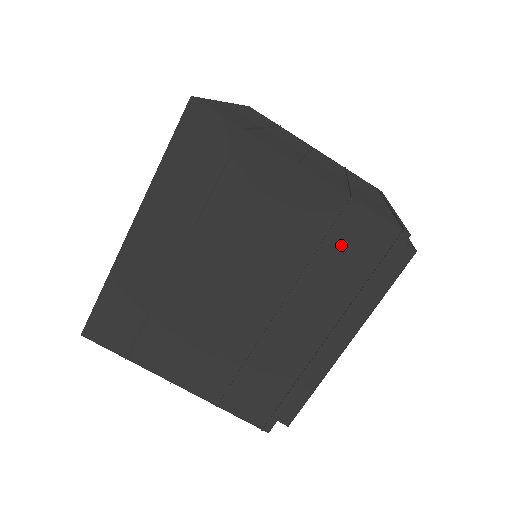
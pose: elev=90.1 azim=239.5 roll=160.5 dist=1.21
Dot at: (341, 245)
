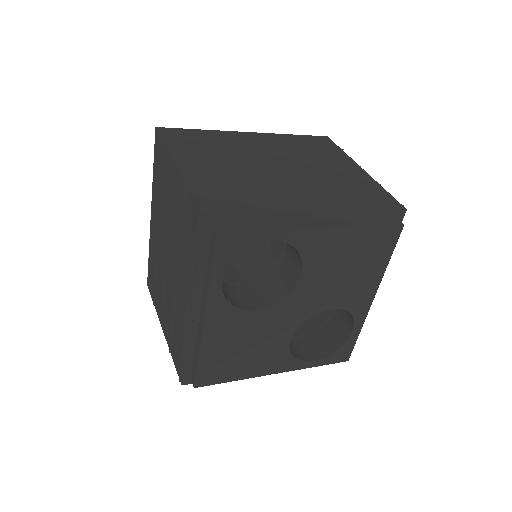
Dot at: (187, 224)
